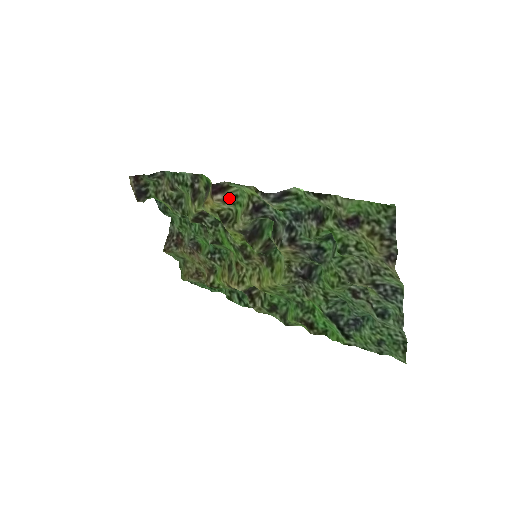
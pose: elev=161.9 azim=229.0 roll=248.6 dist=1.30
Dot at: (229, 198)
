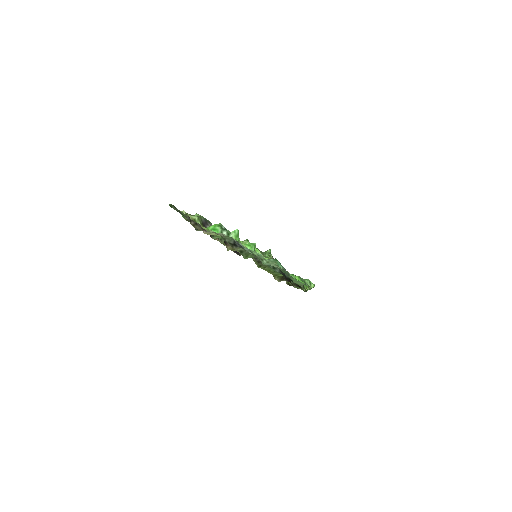
Dot at: occluded
